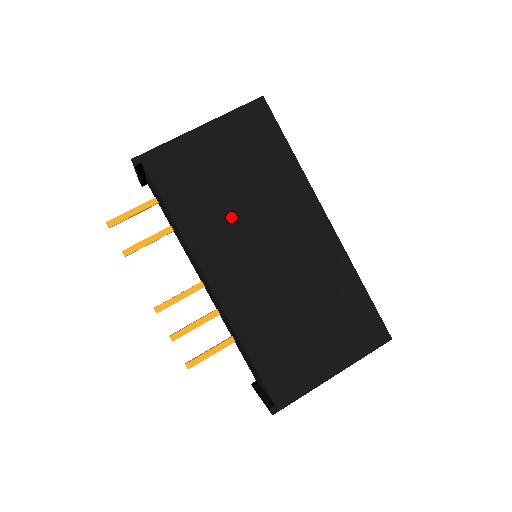
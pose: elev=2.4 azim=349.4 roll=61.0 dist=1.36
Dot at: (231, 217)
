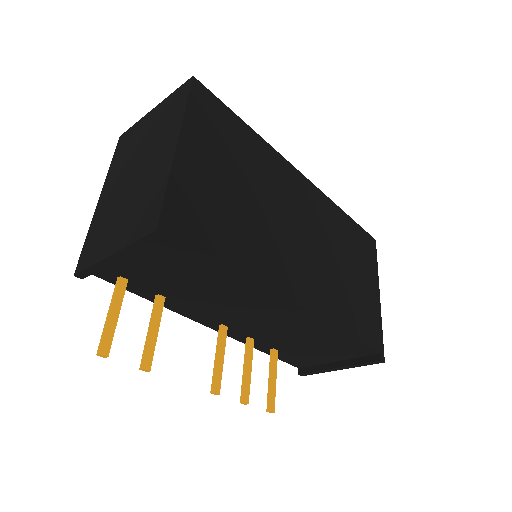
Dot at: (263, 224)
